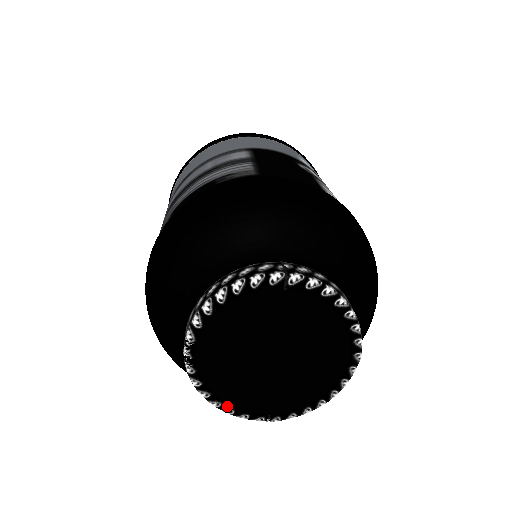
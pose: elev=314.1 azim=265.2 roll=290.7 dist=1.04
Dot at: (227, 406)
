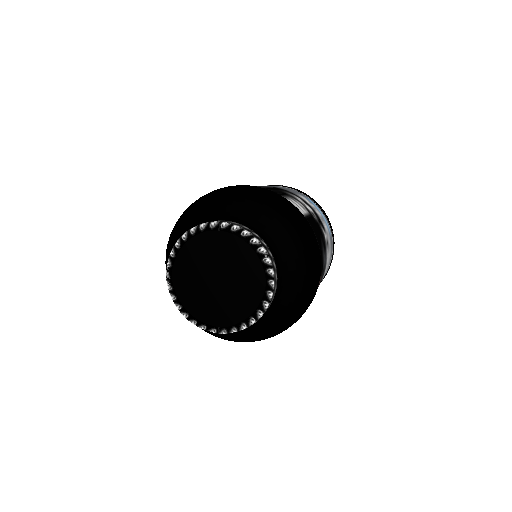
Dot at: (192, 317)
